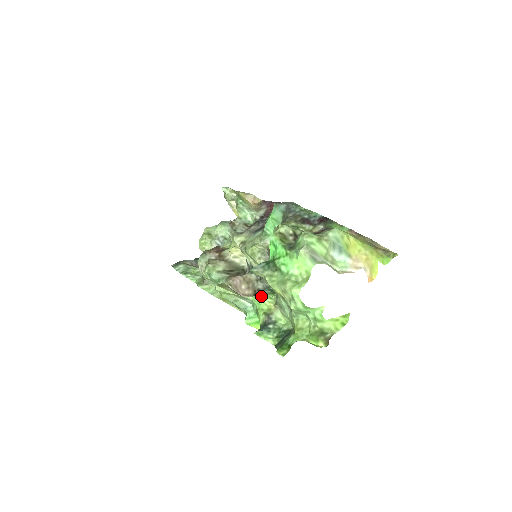
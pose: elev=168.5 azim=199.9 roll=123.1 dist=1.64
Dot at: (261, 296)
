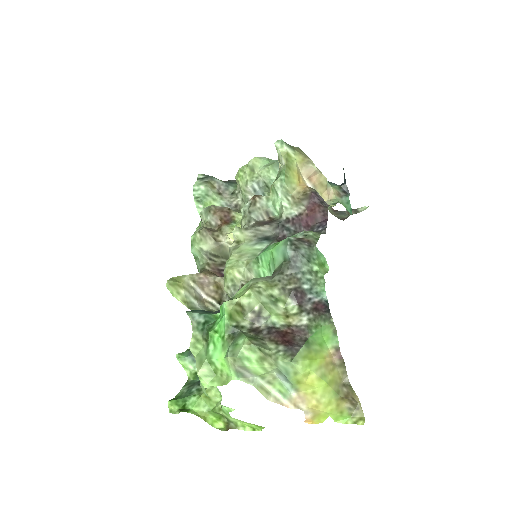
Dot at: occluded
